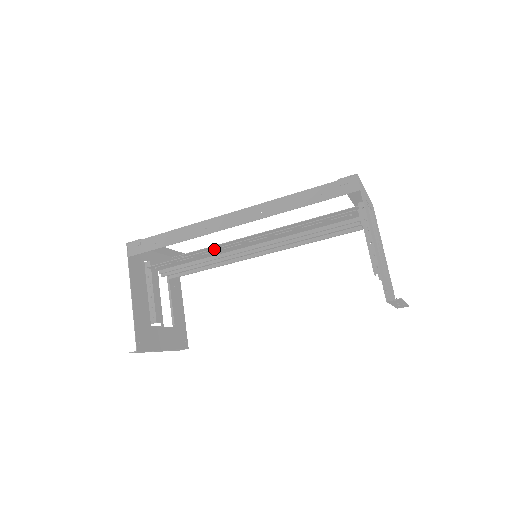
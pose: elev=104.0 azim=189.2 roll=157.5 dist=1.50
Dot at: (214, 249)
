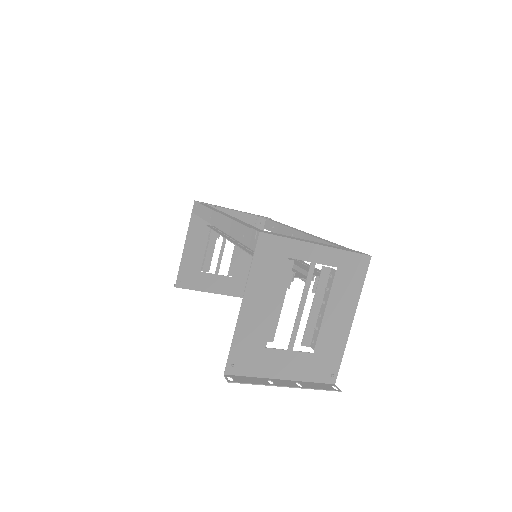
Dot at: occluded
